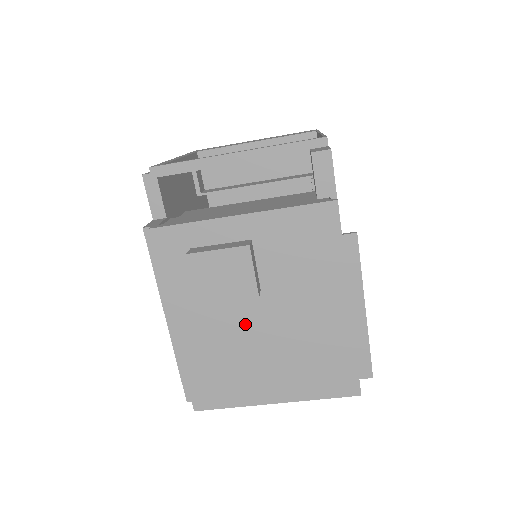
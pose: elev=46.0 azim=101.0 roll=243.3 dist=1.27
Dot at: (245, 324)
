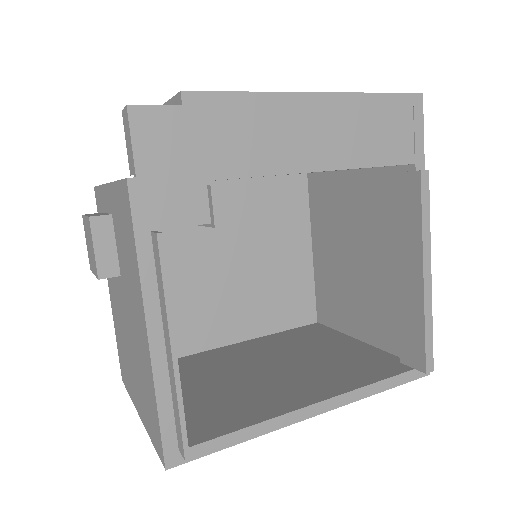
Dot at: (122, 309)
